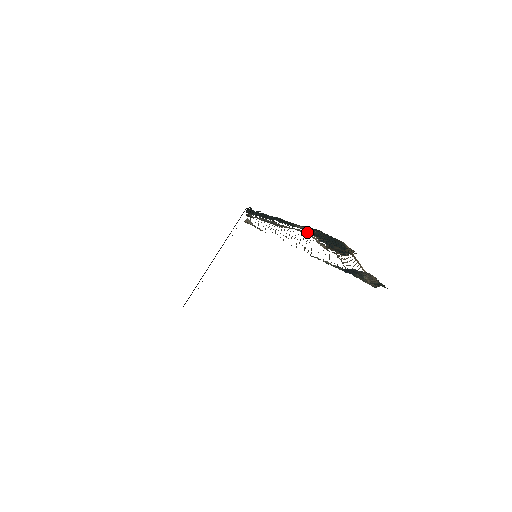
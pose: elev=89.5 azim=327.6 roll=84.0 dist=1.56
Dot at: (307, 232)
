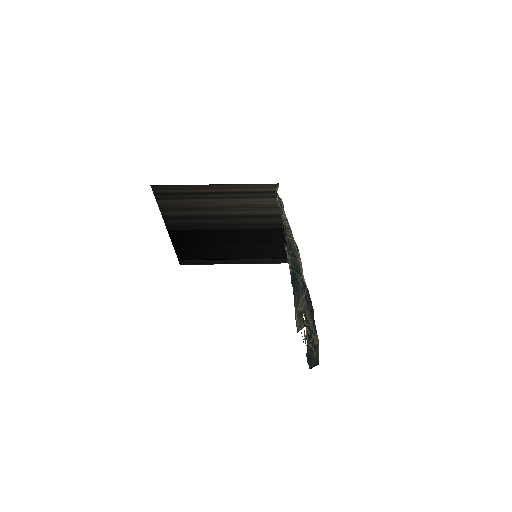
Dot at: (305, 321)
